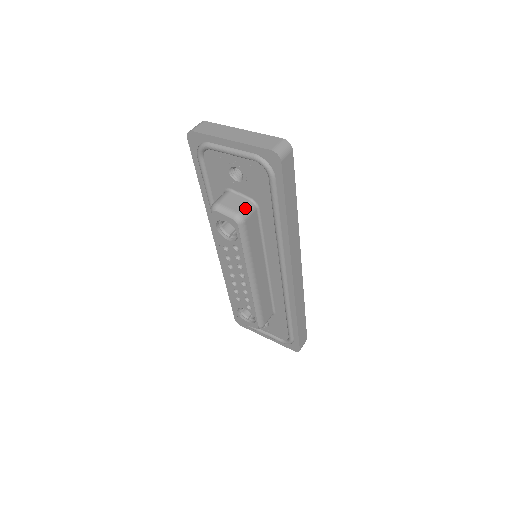
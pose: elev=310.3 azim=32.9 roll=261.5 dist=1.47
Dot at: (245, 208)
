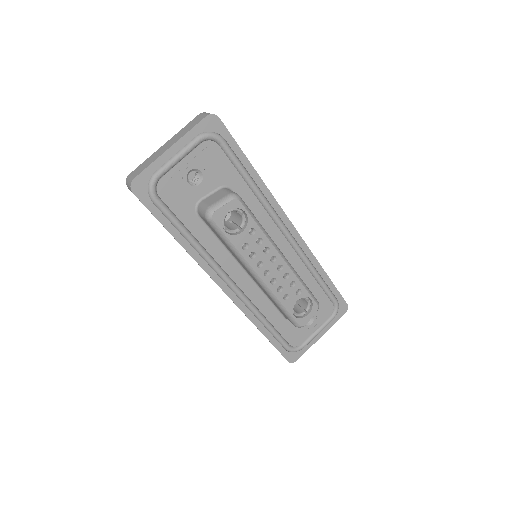
Dot at: (227, 191)
